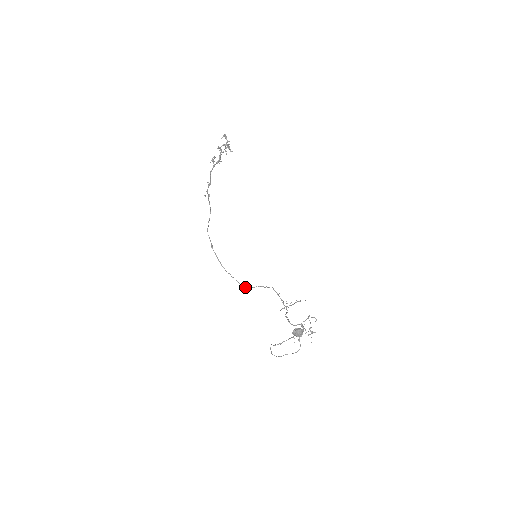
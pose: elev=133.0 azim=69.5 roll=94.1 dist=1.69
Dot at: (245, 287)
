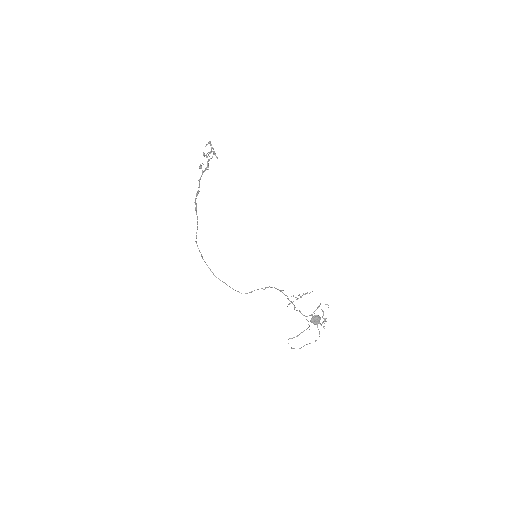
Dot at: occluded
